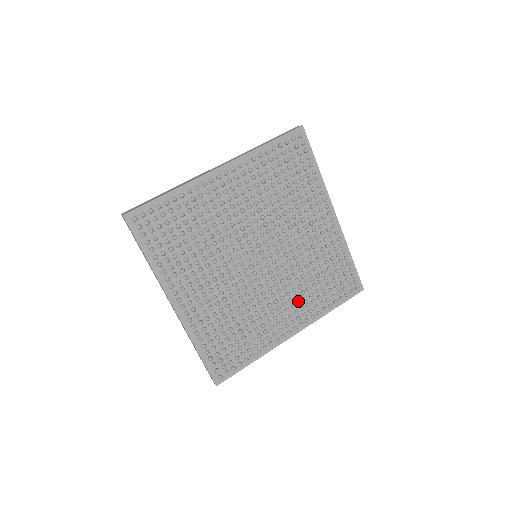
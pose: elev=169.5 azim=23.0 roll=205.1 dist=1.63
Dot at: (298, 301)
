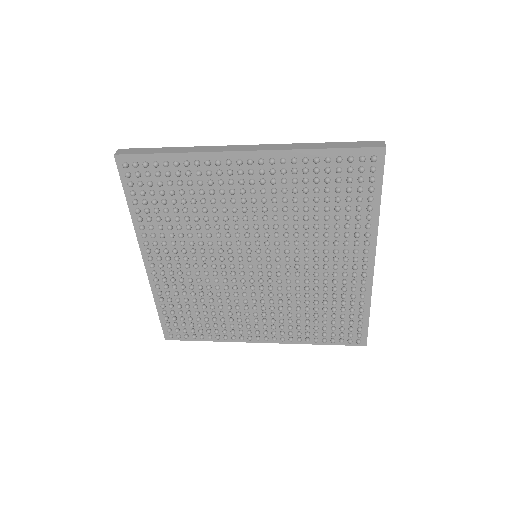
Dot at: (280, 319)
